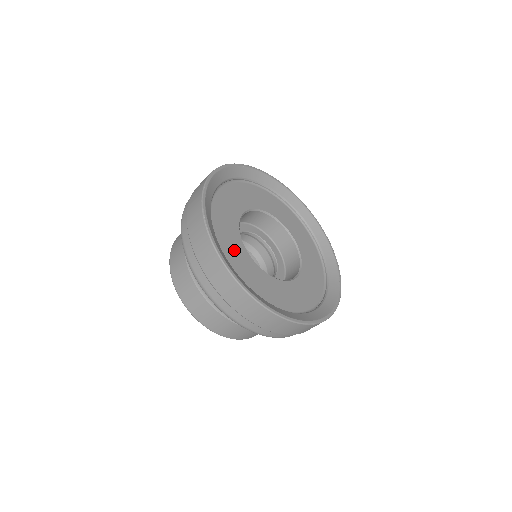
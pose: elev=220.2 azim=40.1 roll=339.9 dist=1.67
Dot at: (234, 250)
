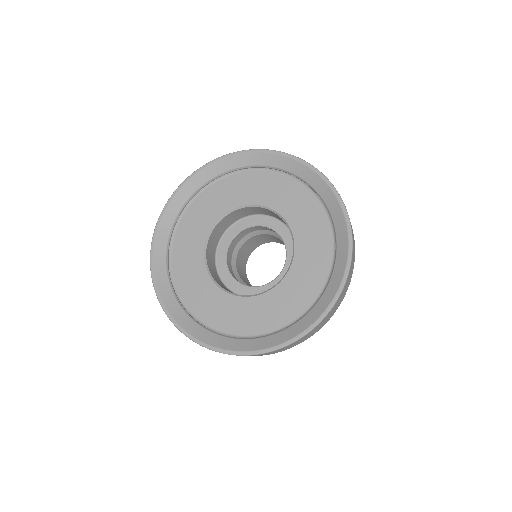
Dot at: (207, 301)
